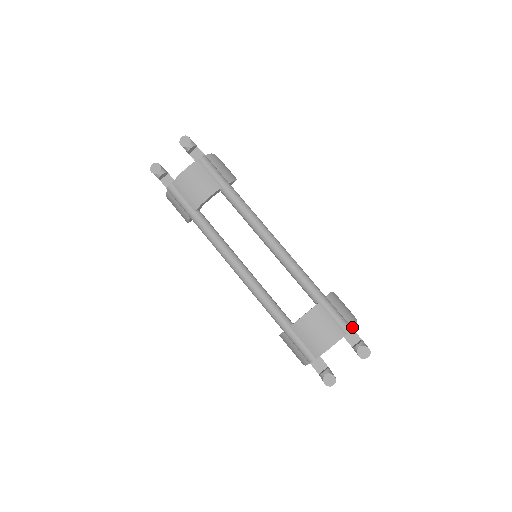
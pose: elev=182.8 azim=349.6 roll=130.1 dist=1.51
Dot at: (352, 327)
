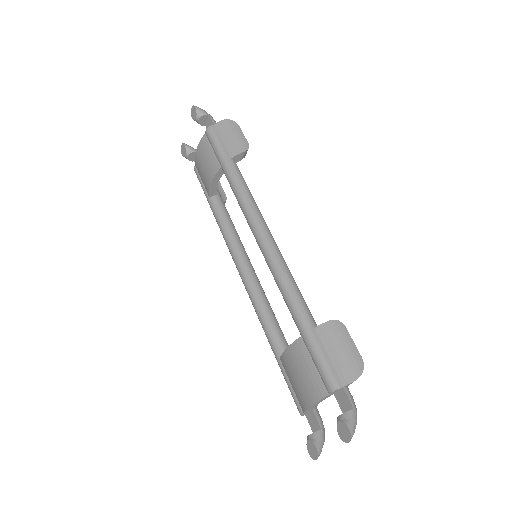
Dot at: (342, 385)
